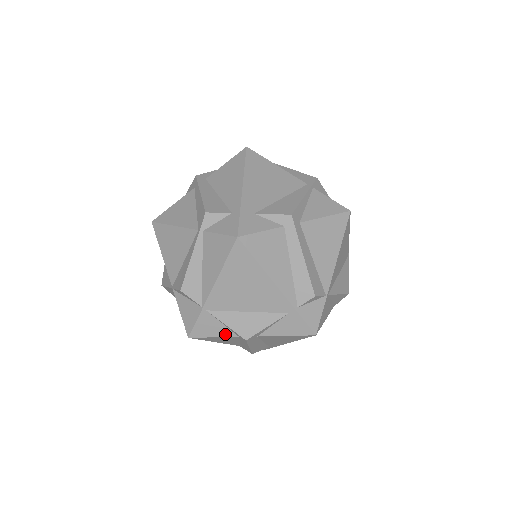
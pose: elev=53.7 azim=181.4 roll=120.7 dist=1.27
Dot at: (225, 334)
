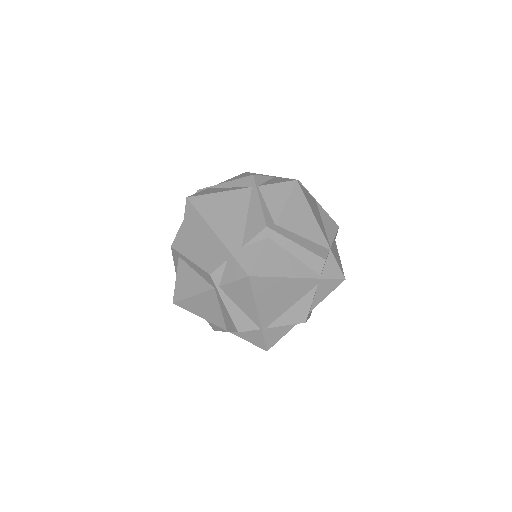
Dot at: (288, 329)
